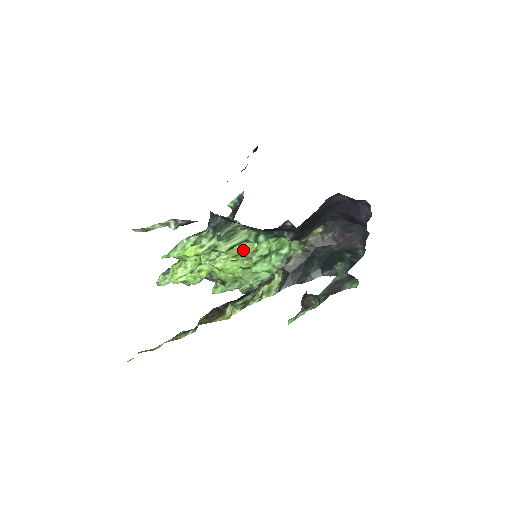
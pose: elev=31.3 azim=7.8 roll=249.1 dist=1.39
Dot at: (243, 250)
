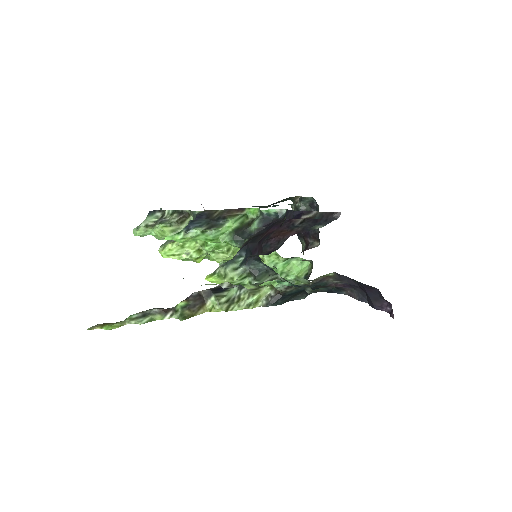
Dot at: occluded
